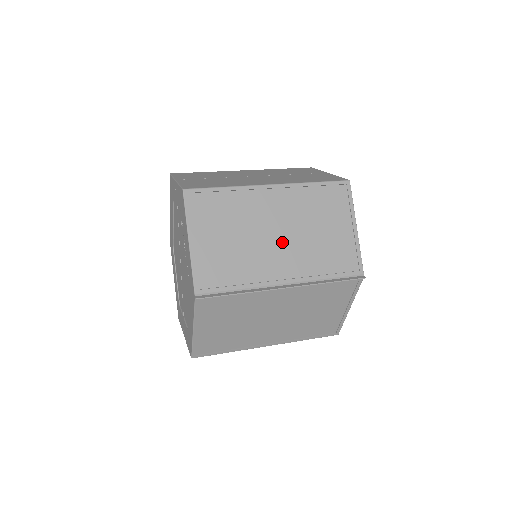
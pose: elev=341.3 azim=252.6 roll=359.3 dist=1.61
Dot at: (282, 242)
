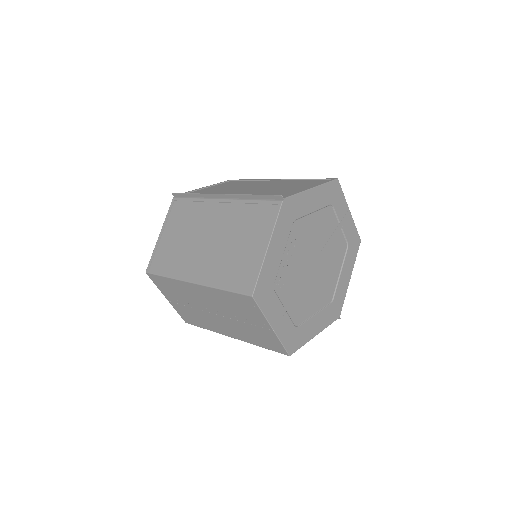
Dot at: (251, 190)
